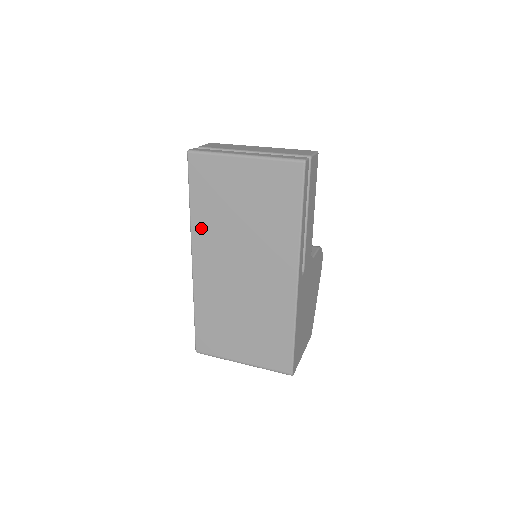
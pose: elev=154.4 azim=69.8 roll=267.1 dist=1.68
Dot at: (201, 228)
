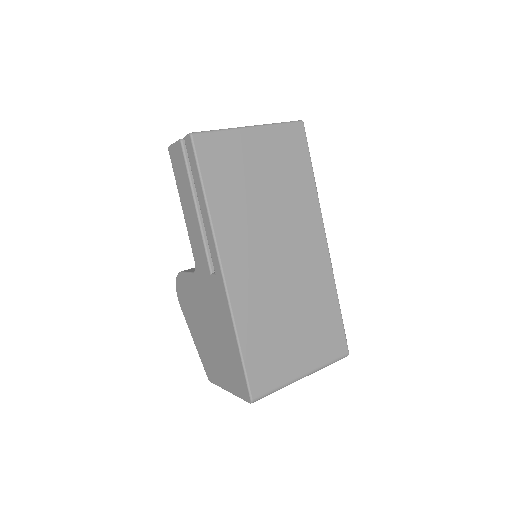
Dot at: (225, 224)
